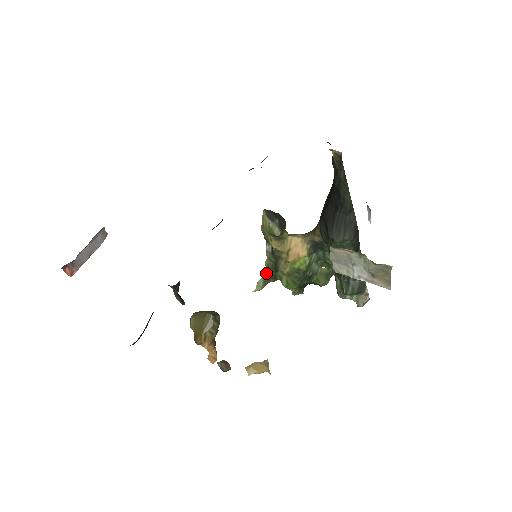
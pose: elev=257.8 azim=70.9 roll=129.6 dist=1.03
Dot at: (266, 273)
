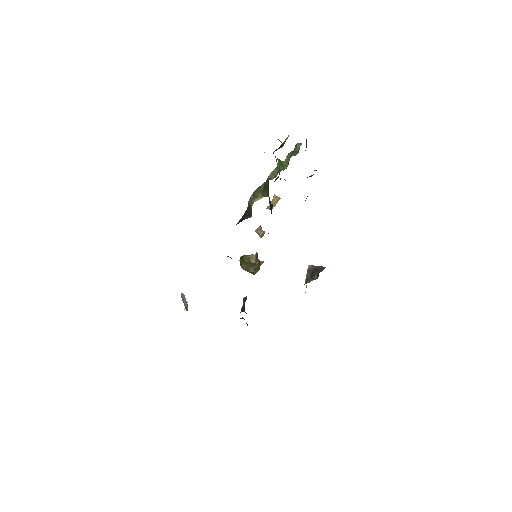
Dot at: occluded
